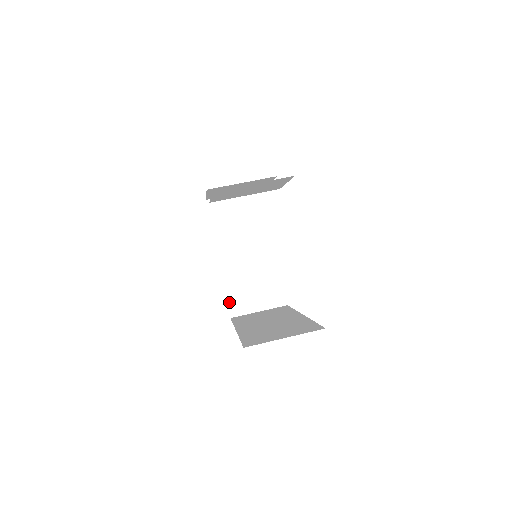
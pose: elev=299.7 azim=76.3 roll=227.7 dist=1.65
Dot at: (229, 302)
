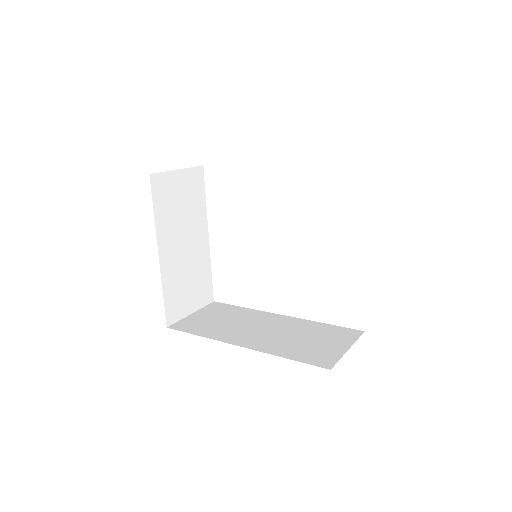
Dot at: (166, 308)
